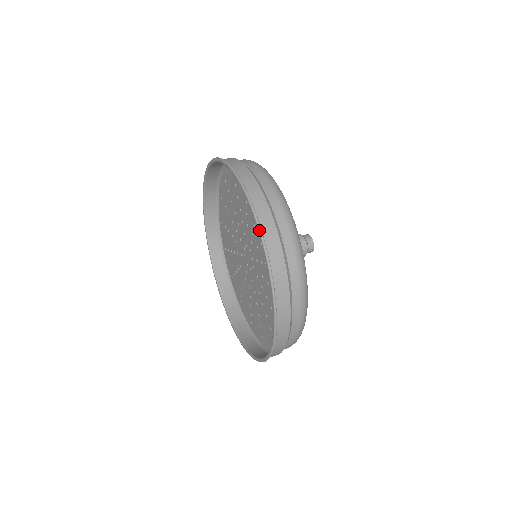
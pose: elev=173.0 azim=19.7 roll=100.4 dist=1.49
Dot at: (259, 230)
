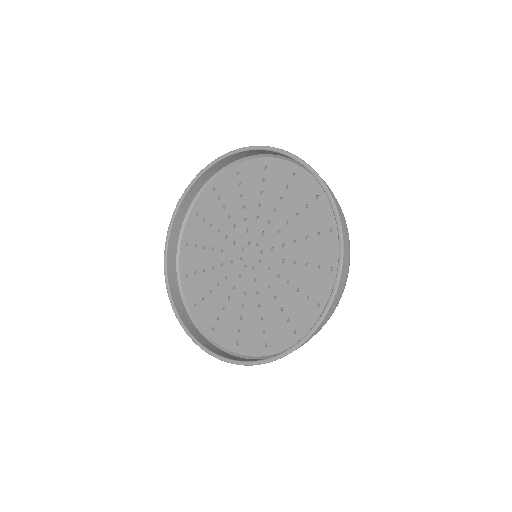
Dot at: (323, 182)
